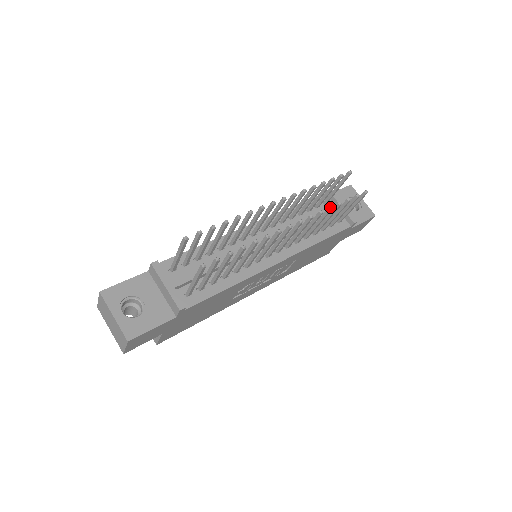
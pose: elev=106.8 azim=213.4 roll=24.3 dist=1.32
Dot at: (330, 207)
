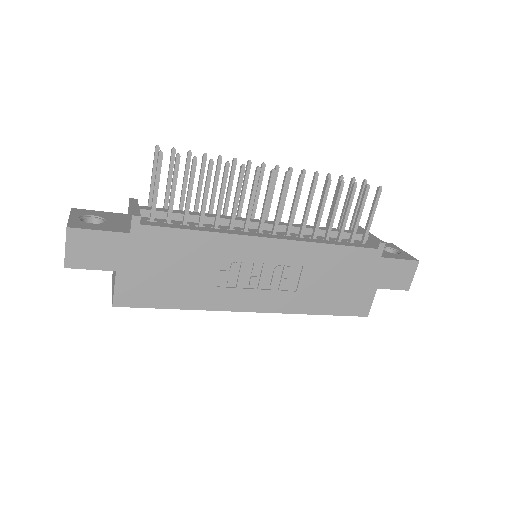
Dot at: (328, 178)
